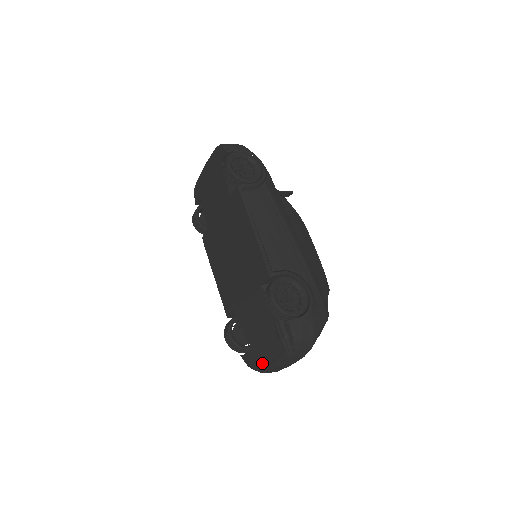
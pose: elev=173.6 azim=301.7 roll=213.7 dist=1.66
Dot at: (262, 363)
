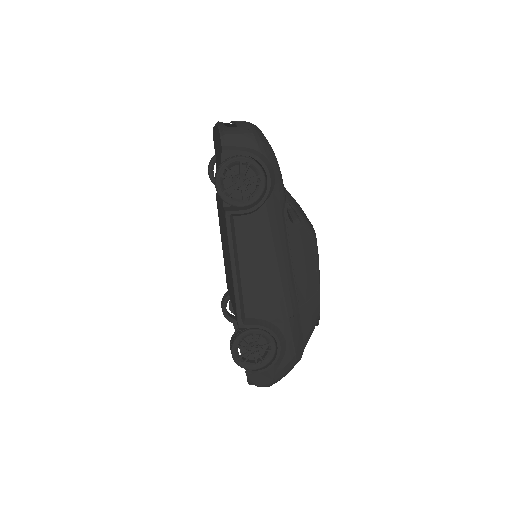
Dot at: occluded
